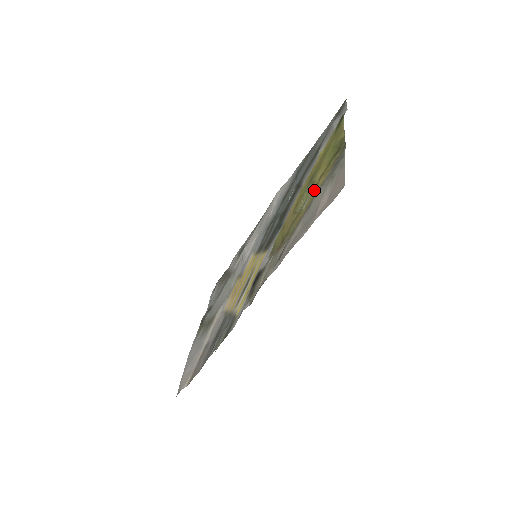
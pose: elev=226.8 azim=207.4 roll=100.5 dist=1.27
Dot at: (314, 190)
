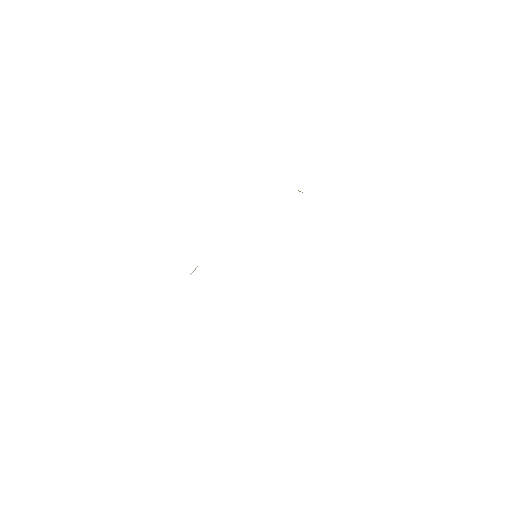
Dot at: occluded
